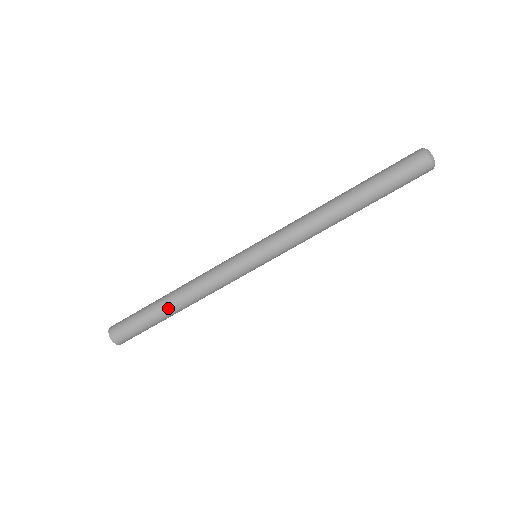
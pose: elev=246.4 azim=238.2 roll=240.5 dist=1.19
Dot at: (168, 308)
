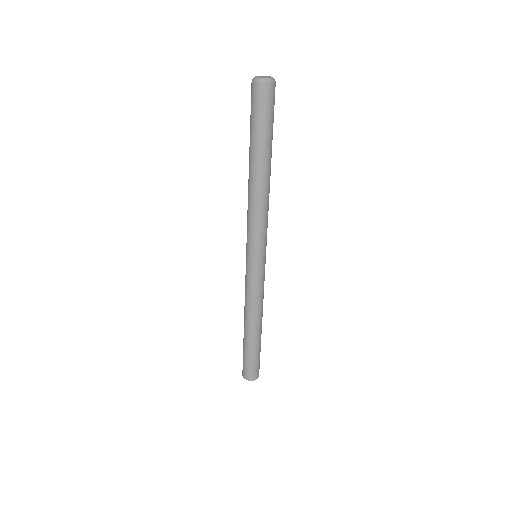
Dot at: (248, 335)
